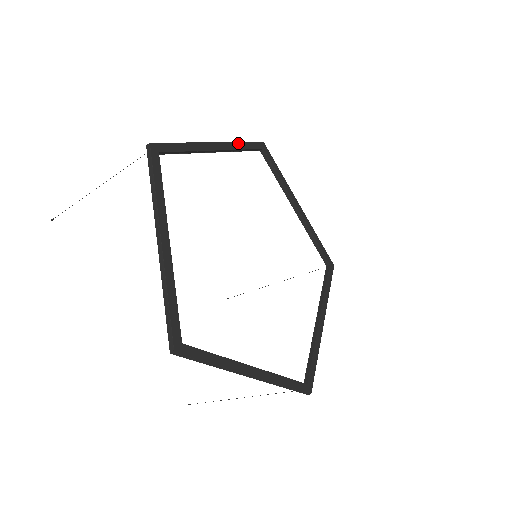
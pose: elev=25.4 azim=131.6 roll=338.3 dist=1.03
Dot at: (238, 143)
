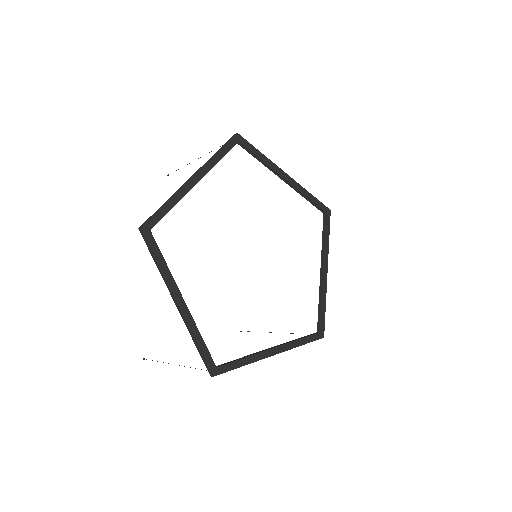
Dot at: (306, 191)
